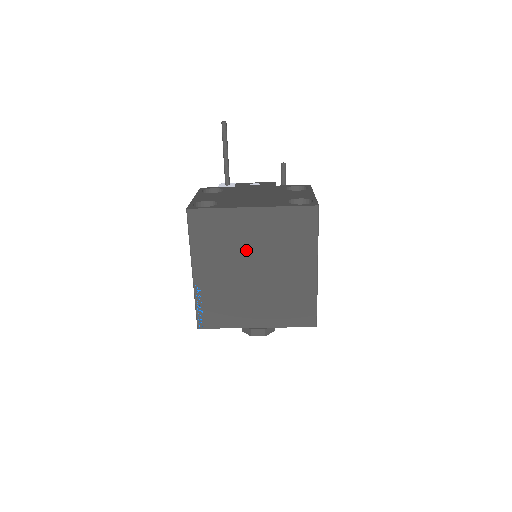
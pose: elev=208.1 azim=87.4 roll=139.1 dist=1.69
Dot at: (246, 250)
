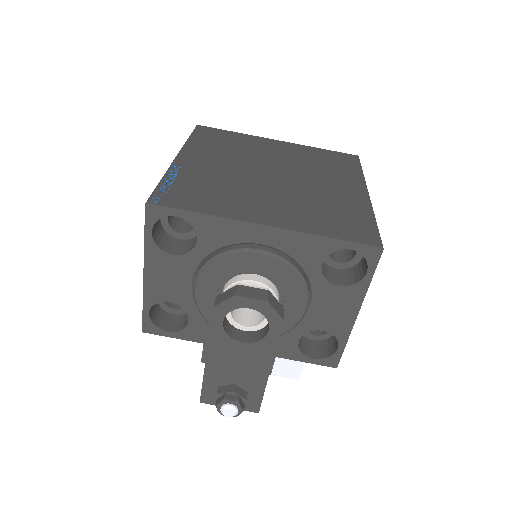
Dot at: (264, 160)
